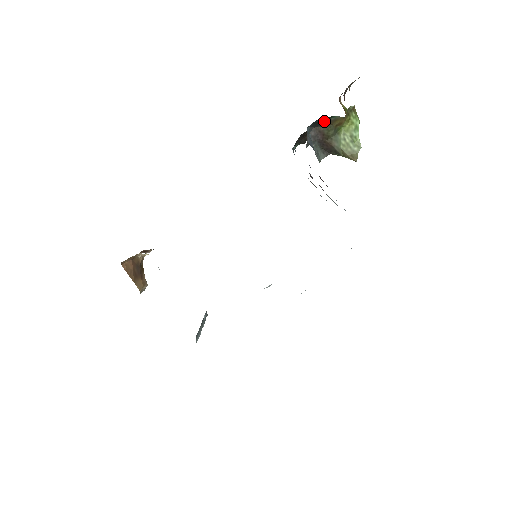
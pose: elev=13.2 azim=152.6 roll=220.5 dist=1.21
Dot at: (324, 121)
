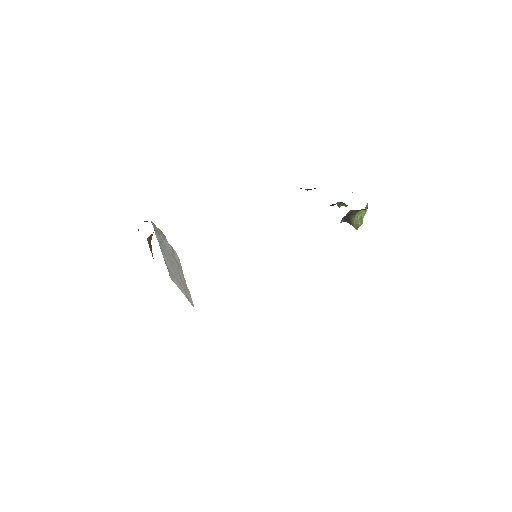
Dot at: occluded
